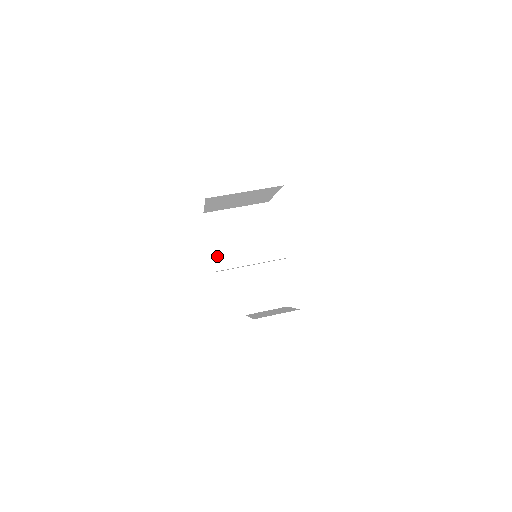
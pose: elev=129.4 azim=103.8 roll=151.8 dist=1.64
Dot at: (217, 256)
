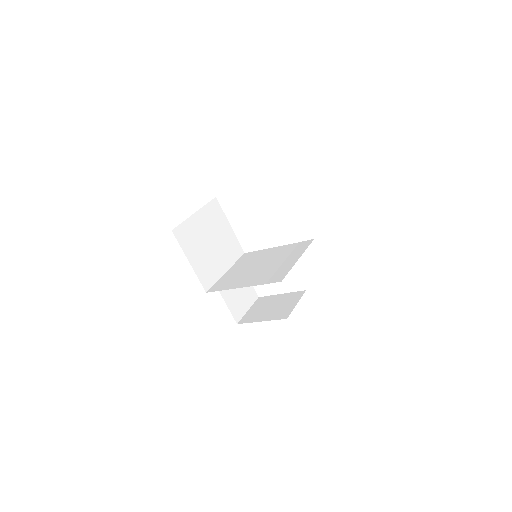
Dot at: (201, 274)
